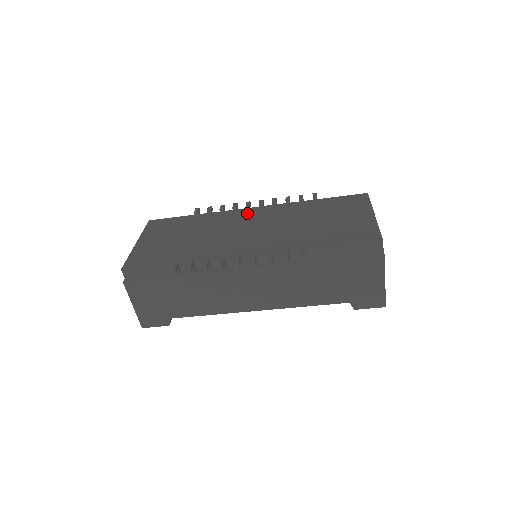
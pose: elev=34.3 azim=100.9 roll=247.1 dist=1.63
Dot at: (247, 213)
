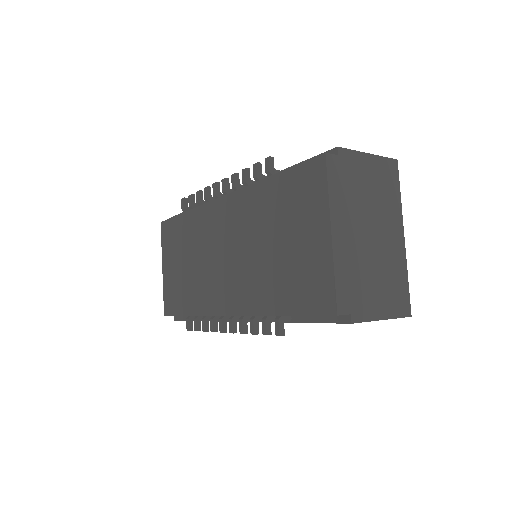
Dot at: (217, 214)
